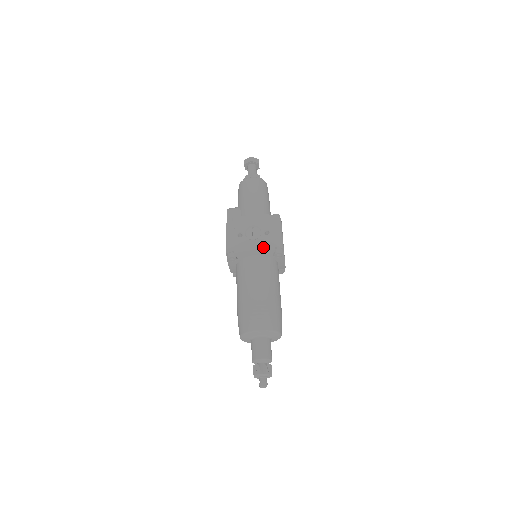
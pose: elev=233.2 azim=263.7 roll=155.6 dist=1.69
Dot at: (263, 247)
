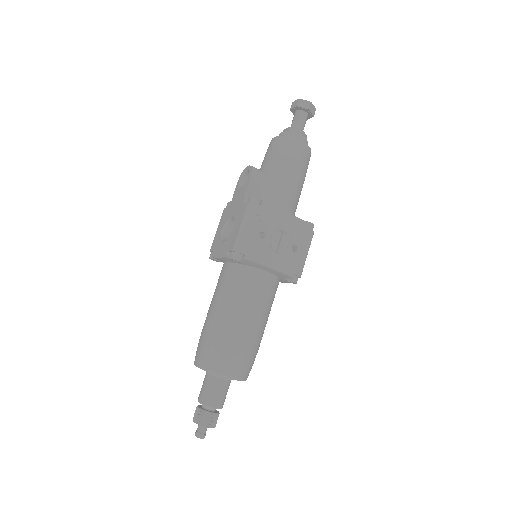
Dot at: (283, 269)
